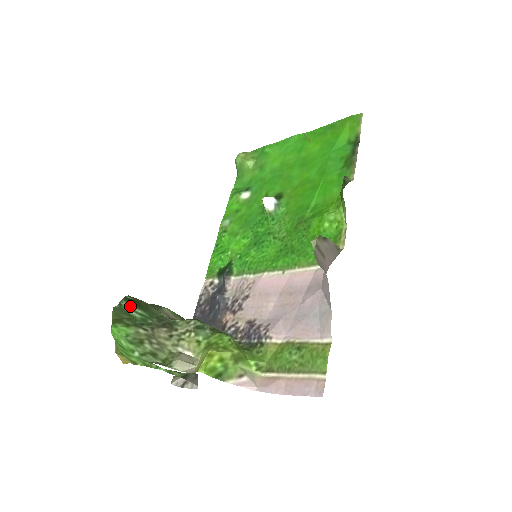
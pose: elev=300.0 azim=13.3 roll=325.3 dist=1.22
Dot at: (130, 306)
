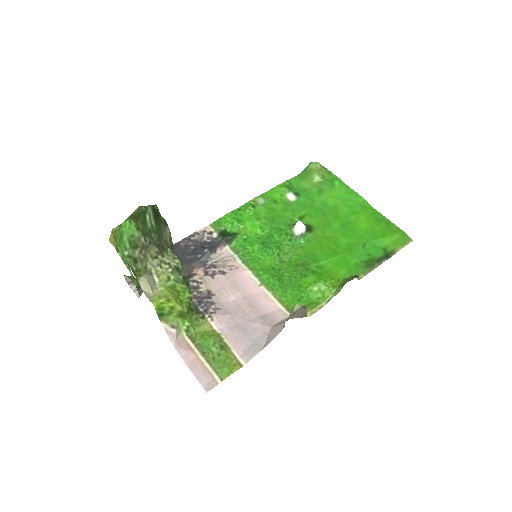
Dot at: (151, 215)
